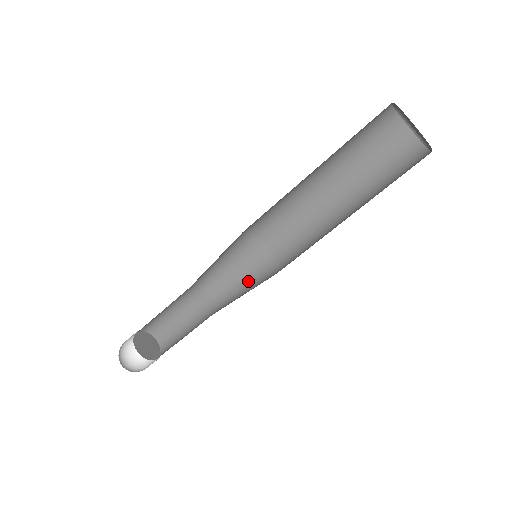
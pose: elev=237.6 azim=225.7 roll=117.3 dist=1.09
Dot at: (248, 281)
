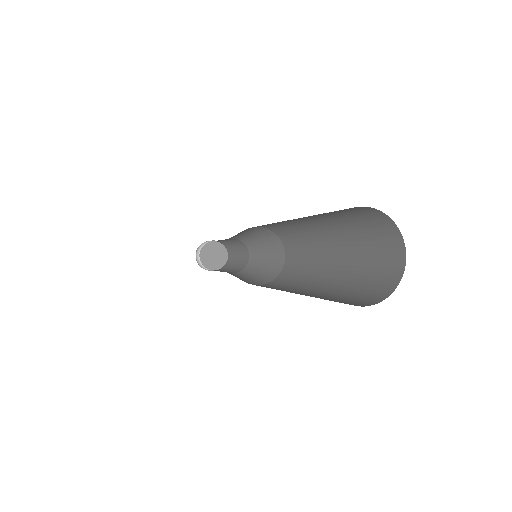
Dot at: (260, 239)
